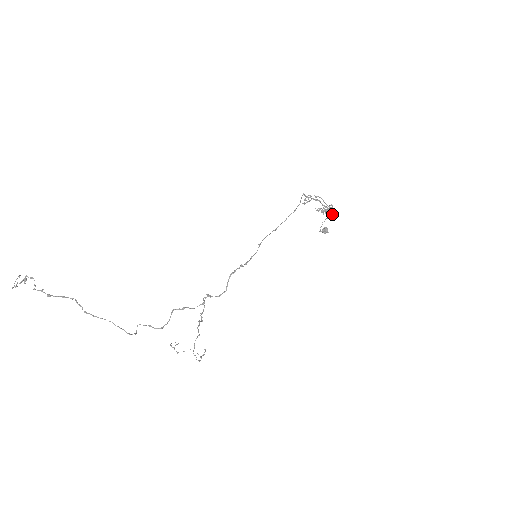
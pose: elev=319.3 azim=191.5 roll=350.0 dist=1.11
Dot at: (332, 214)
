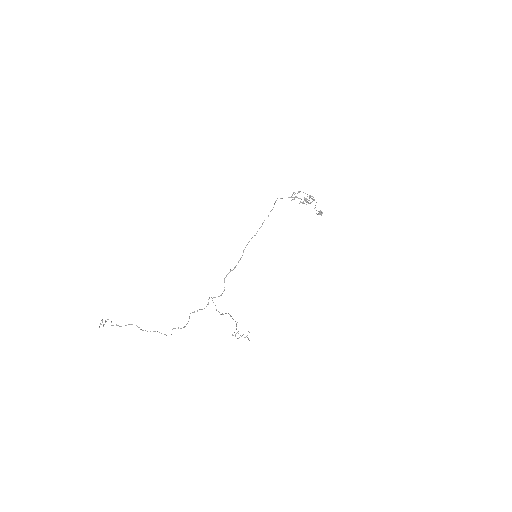
Dot at: occluded
